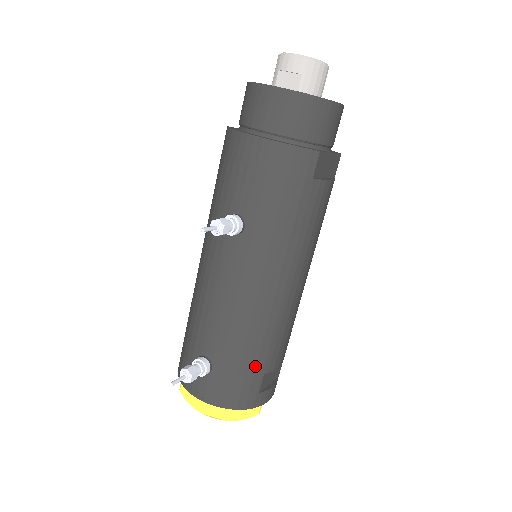
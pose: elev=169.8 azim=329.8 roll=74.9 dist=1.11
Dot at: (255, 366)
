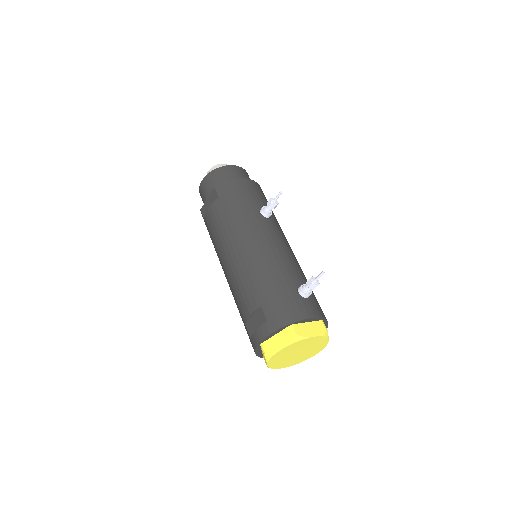
Dot at: occluded
